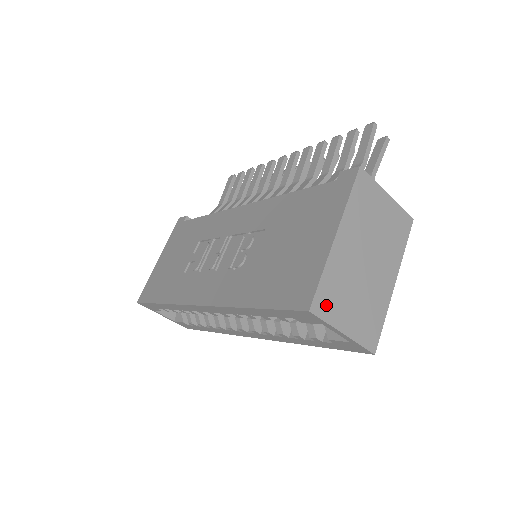
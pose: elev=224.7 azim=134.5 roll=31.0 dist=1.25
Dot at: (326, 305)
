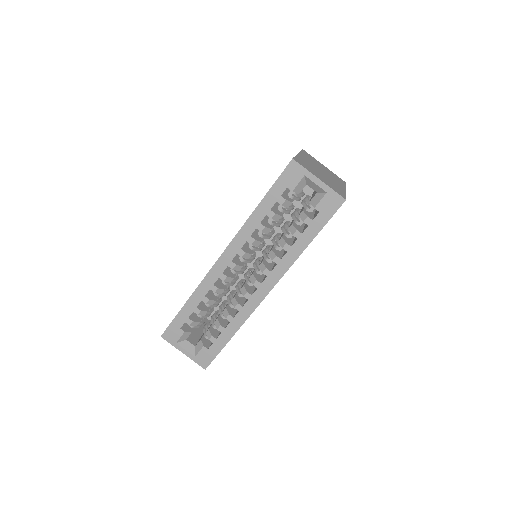
Dot at: (302, 164)
